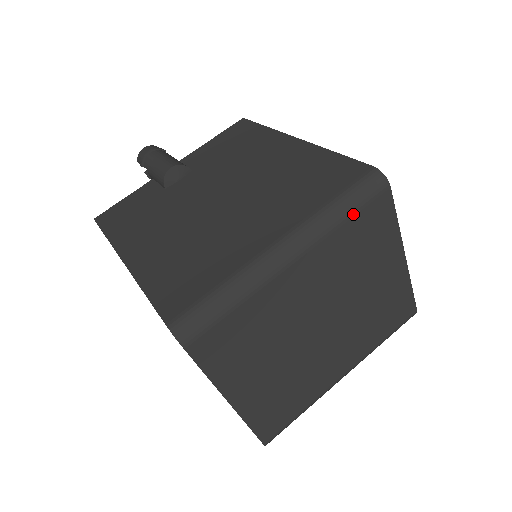
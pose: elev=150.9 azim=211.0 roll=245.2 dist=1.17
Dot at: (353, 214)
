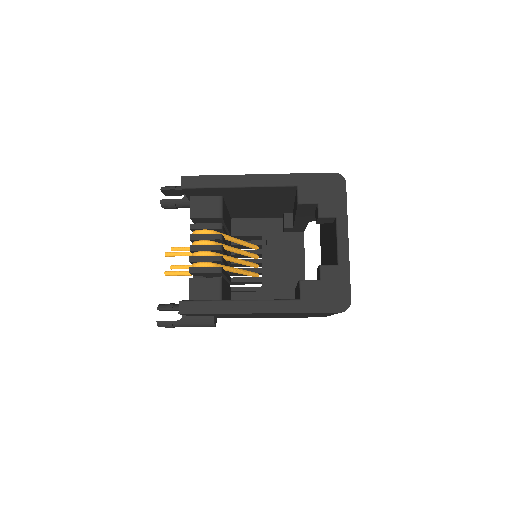
Dot at: occluded
